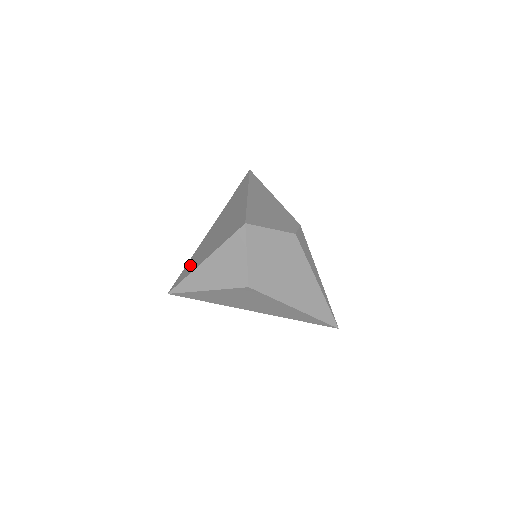
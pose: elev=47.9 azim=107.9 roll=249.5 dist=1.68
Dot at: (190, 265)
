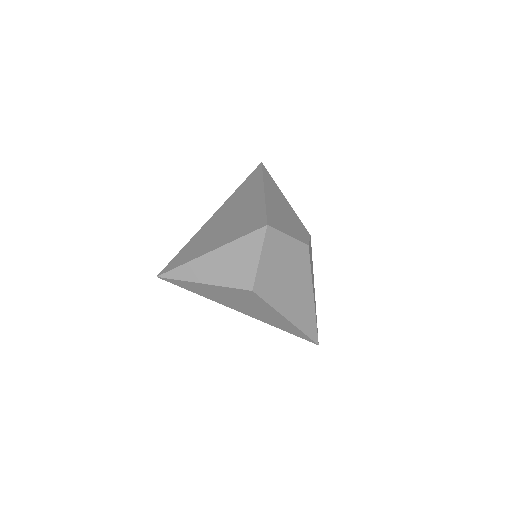
Dot at: (188, 251)
